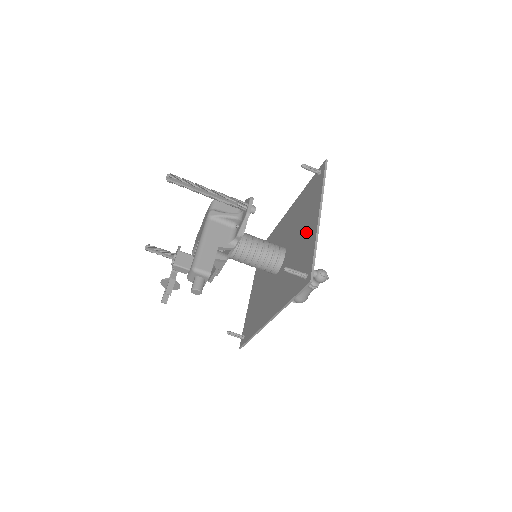
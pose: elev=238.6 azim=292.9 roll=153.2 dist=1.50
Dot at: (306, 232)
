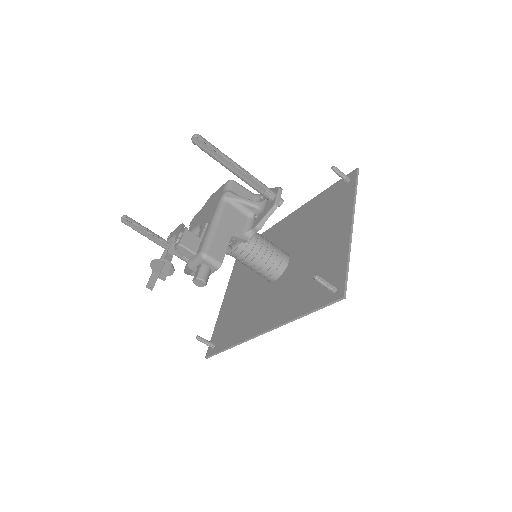
Dot at: (329, 241)
